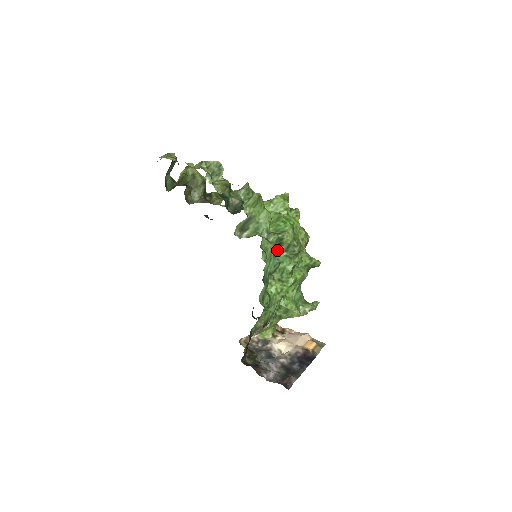
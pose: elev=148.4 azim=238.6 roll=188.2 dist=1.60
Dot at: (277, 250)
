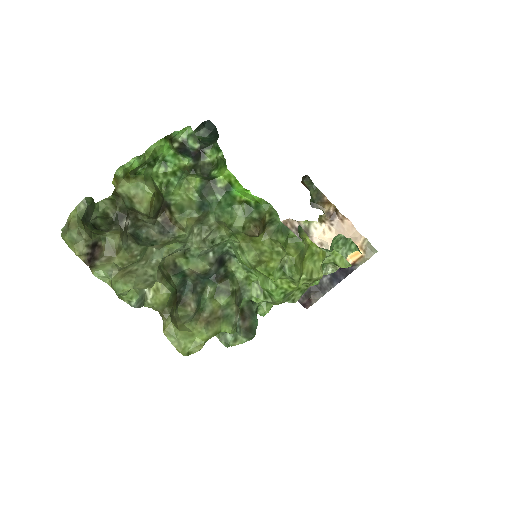
Dot at: (249, 340)
